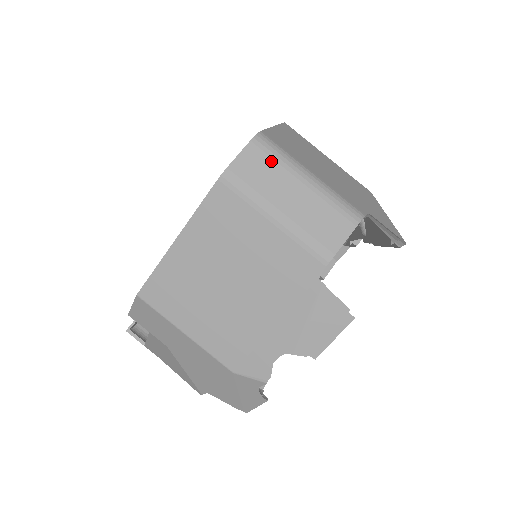
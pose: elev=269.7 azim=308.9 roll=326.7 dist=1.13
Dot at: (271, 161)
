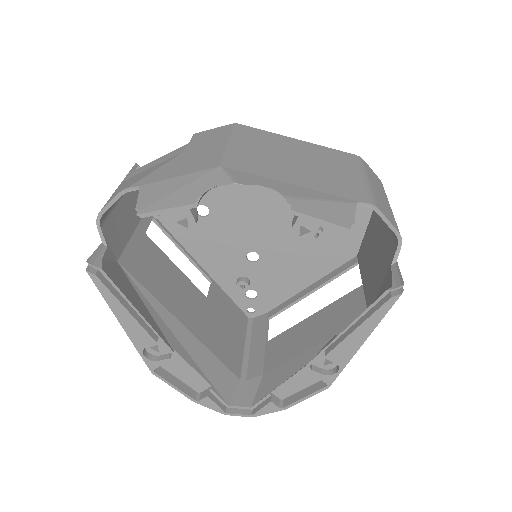
Dot at: (382, 187)
